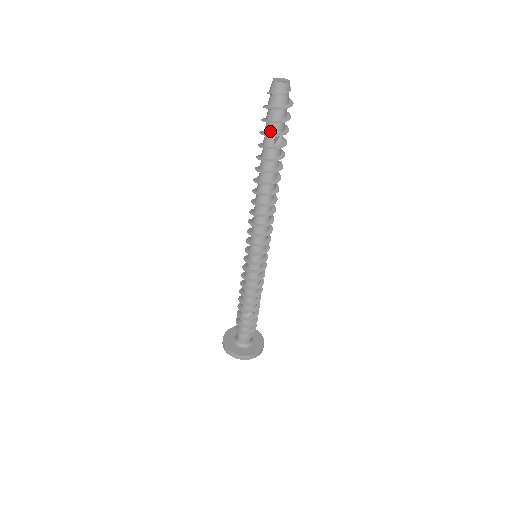
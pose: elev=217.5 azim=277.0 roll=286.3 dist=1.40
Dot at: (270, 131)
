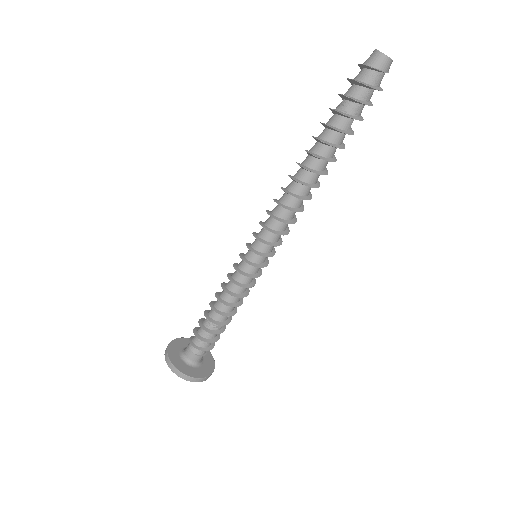
Dot at: (355, 113)
